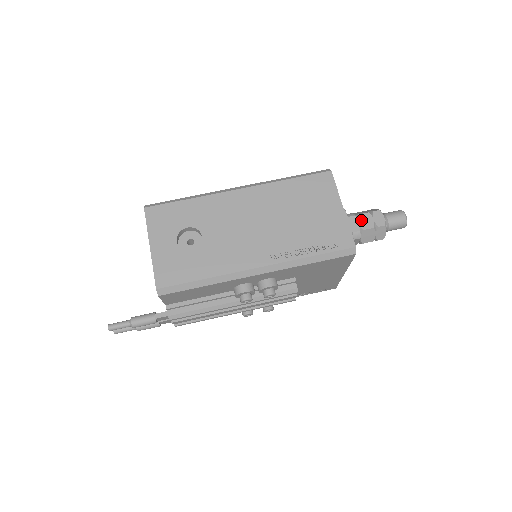
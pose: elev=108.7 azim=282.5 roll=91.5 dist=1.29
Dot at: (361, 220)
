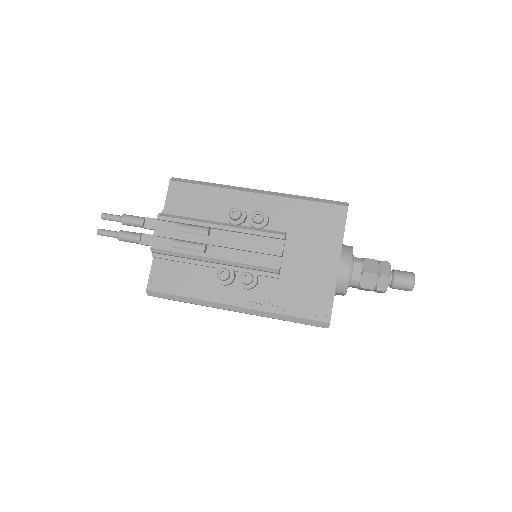
Dot at: occluded
